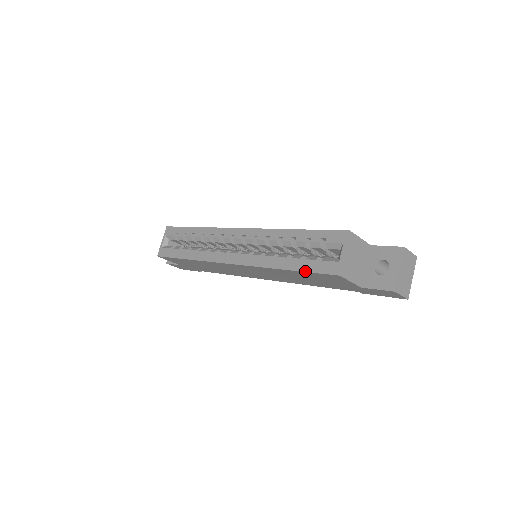
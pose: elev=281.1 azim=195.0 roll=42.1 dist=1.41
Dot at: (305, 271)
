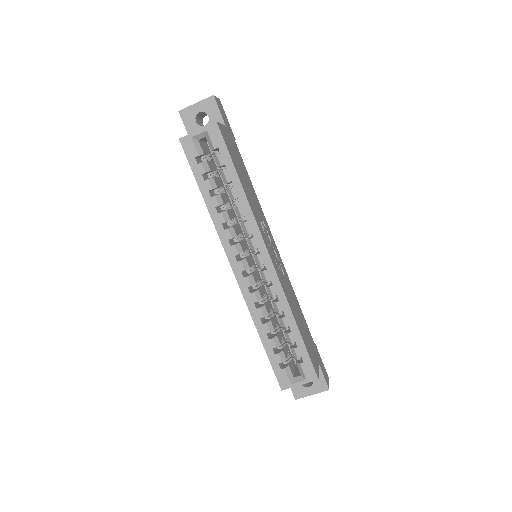
Dot at: (269, 359)
